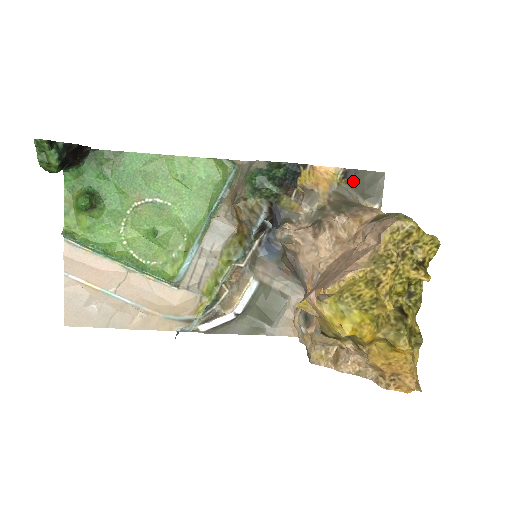
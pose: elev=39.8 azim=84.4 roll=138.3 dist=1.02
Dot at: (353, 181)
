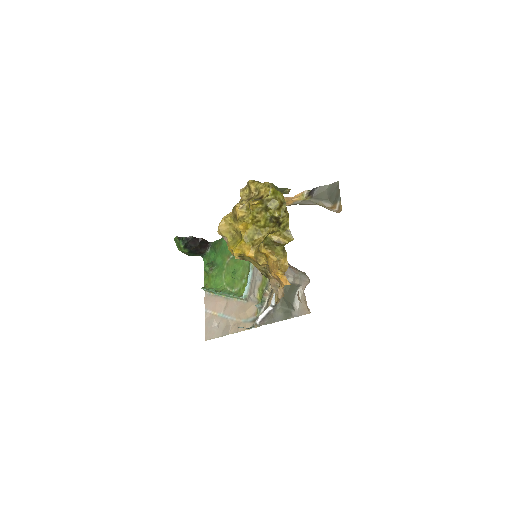
Dot at: (317, 195)
